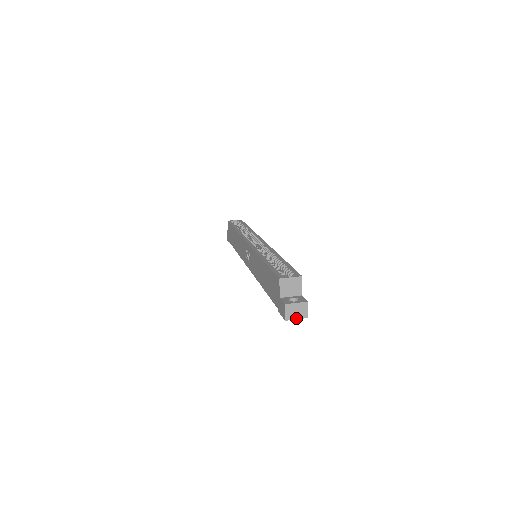
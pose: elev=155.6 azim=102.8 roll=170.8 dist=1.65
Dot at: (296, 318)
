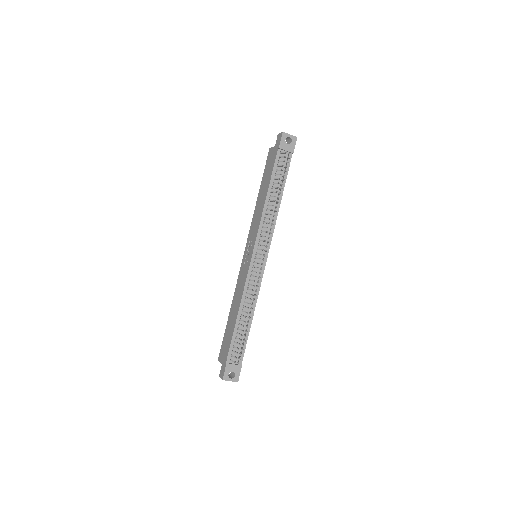
Dot at: (289, 135)
